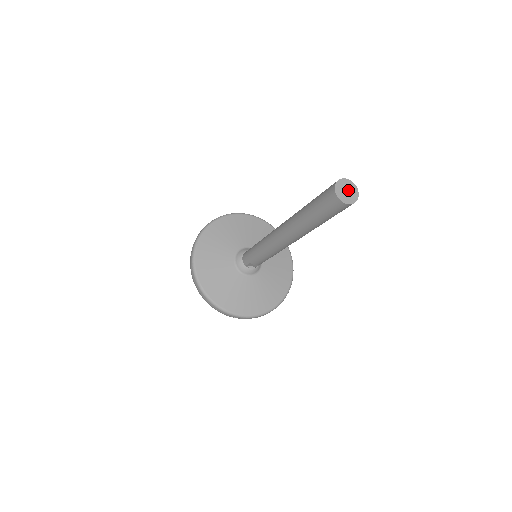
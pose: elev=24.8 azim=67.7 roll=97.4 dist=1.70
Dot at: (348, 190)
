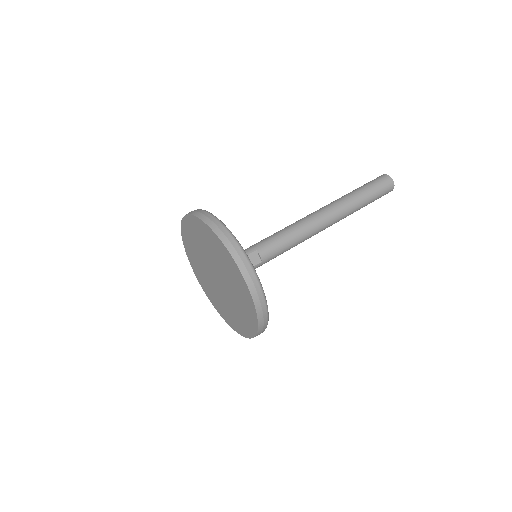
Dot at: occluded
